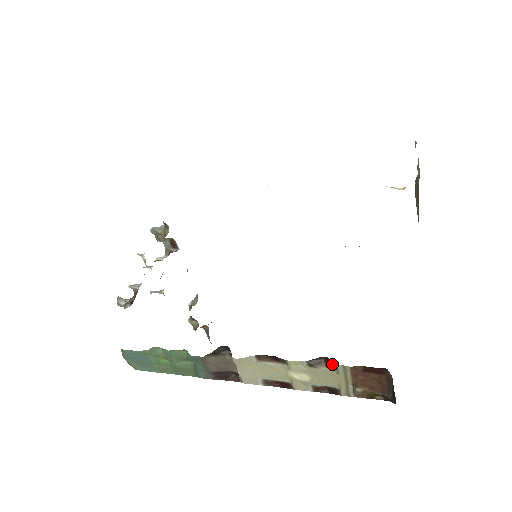
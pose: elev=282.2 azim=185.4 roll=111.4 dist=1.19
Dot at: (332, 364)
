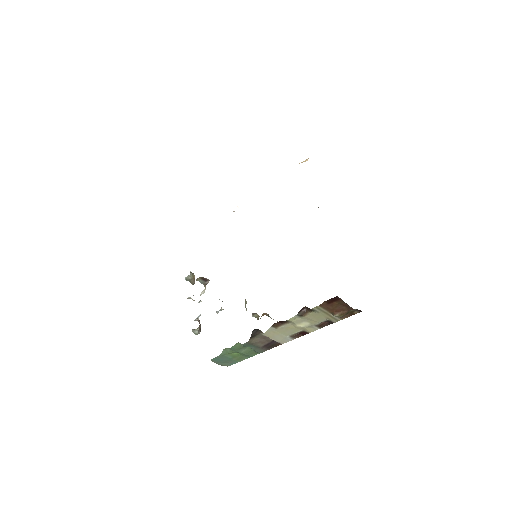
Dot at: (310, 309)
